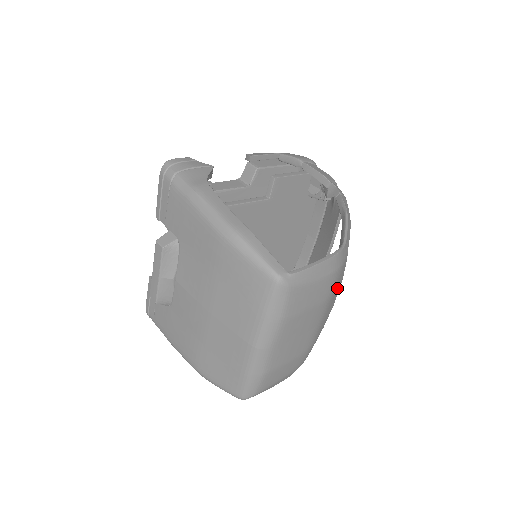
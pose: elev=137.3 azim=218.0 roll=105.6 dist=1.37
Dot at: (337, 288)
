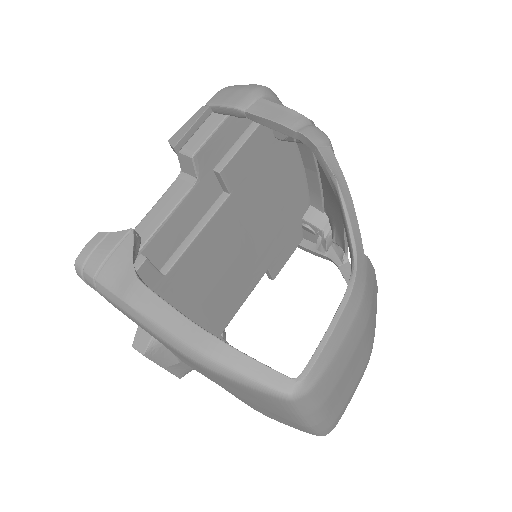
Dot at: (372, 293)
